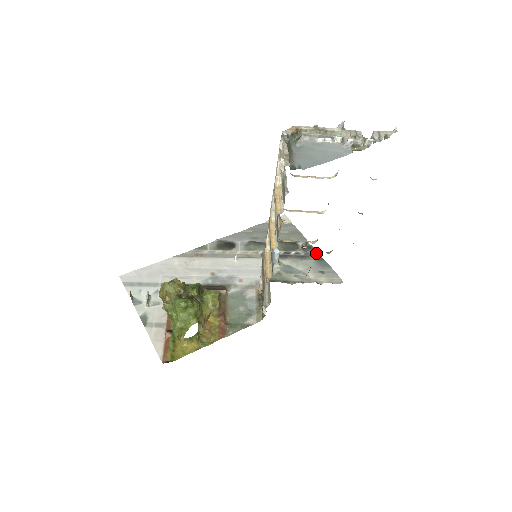
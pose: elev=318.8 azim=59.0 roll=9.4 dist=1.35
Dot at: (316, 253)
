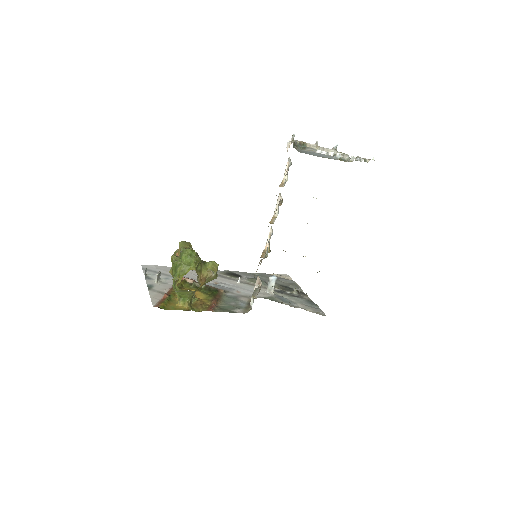
Dot at: (308, 297)
